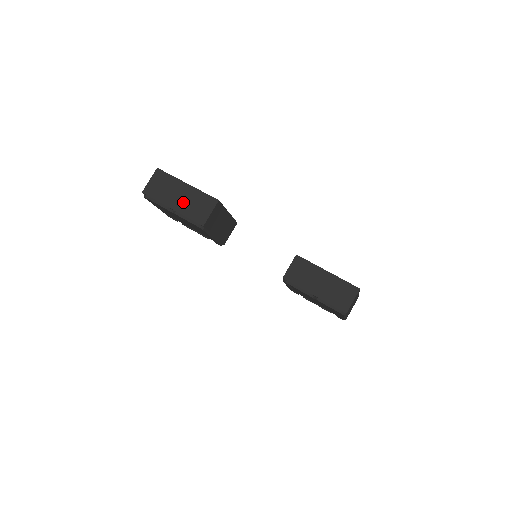
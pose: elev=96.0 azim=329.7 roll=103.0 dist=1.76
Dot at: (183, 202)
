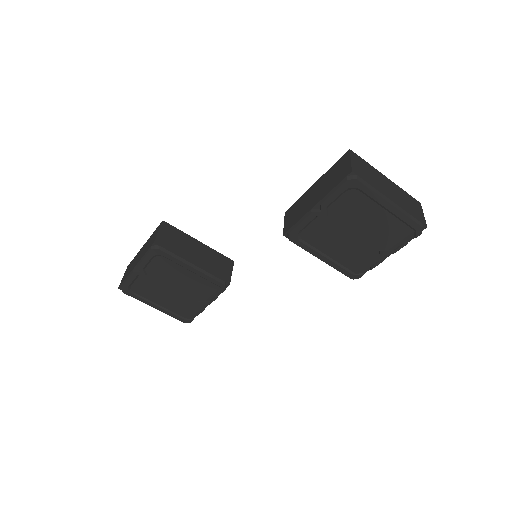
Dot at: (141, 254)
